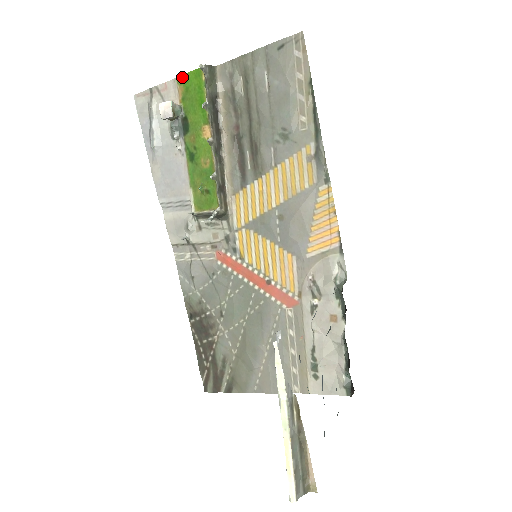
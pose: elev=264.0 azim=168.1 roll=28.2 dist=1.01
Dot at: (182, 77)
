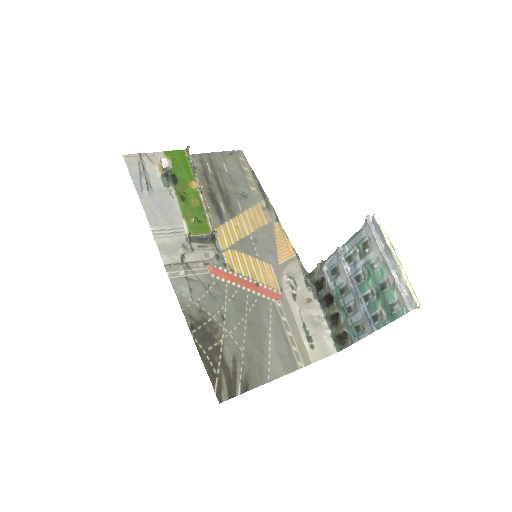
Dot at: (169, 152)
